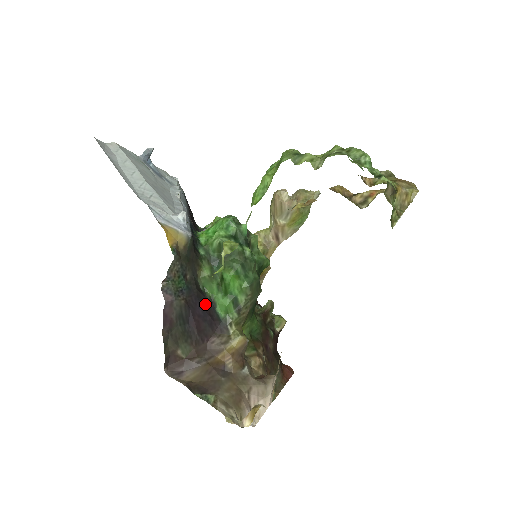
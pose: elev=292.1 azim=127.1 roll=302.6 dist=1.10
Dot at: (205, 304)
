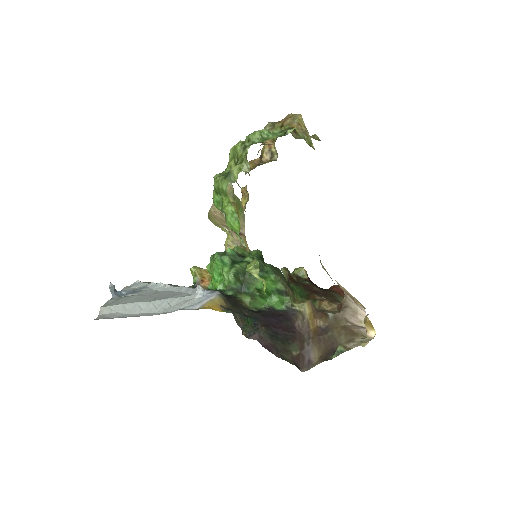
Dot at: (270, 314)
